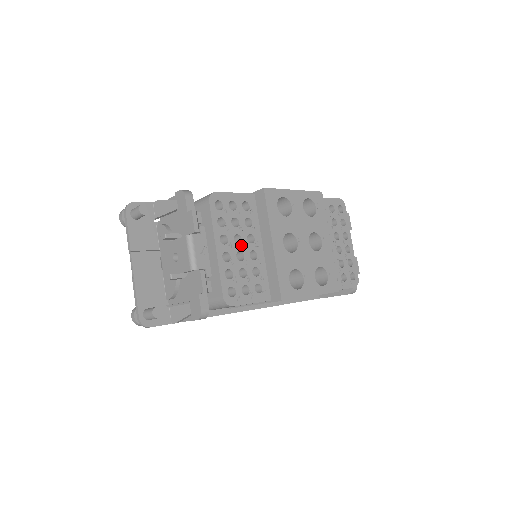
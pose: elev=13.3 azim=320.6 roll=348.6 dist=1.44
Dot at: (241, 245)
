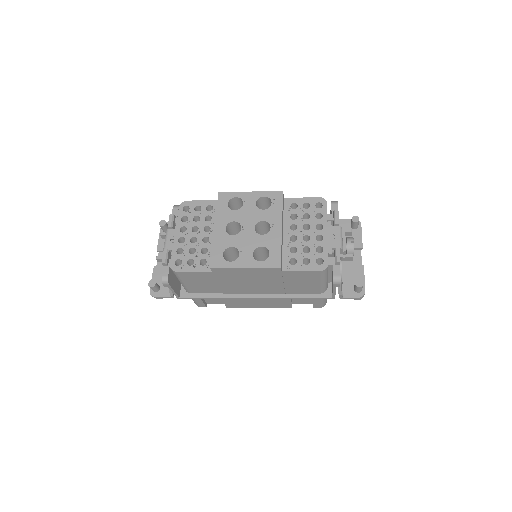
Dot at: (197, 233)
